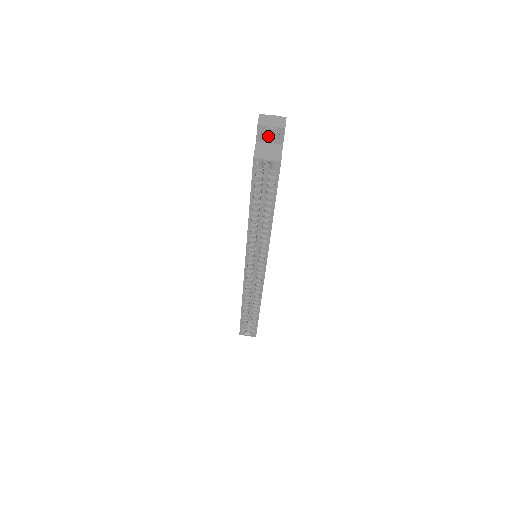
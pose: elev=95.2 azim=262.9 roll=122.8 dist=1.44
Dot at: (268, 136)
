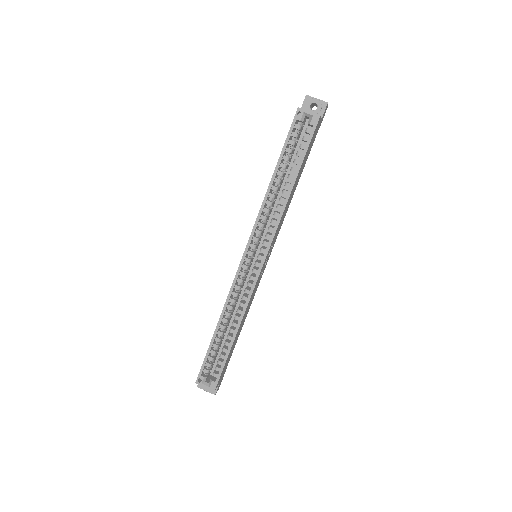
Dot at: (311, 110)
